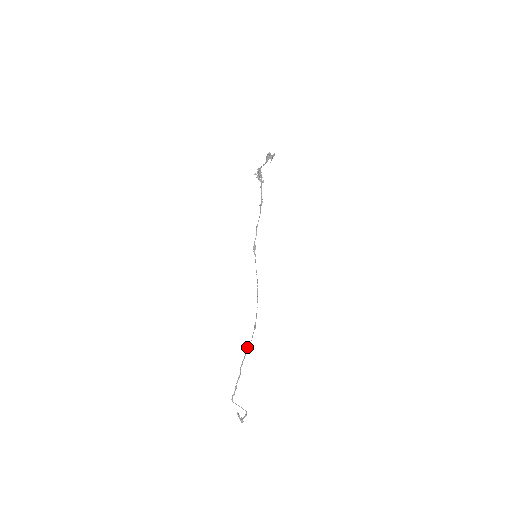
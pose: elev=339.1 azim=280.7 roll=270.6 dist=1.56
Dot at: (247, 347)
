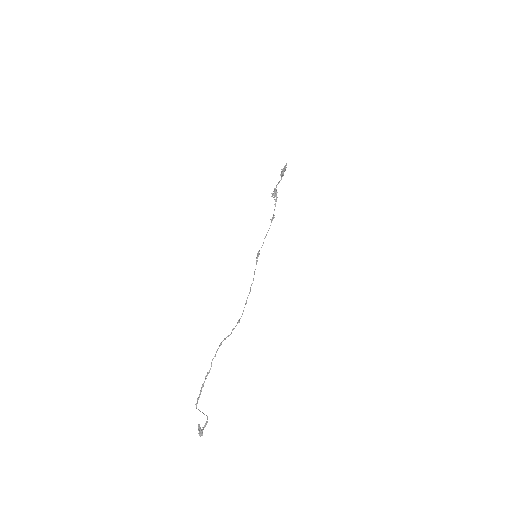
Dot at: occluded
